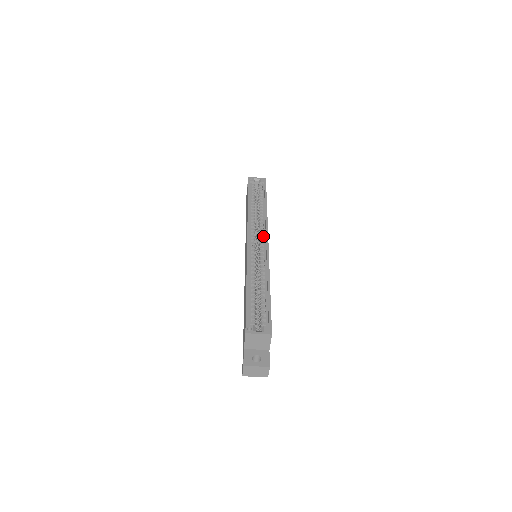
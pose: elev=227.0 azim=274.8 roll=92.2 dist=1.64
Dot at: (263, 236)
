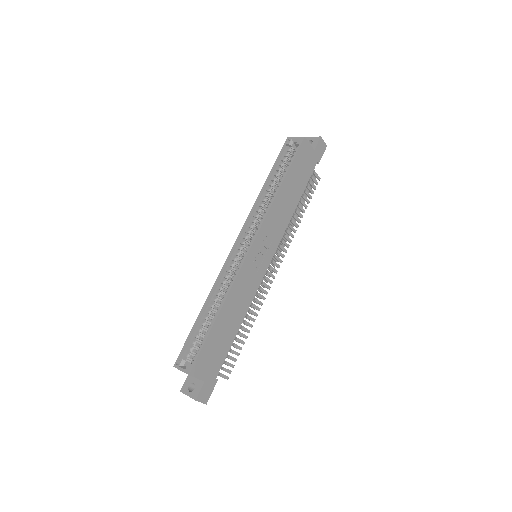
Dot at: (253, 238)
